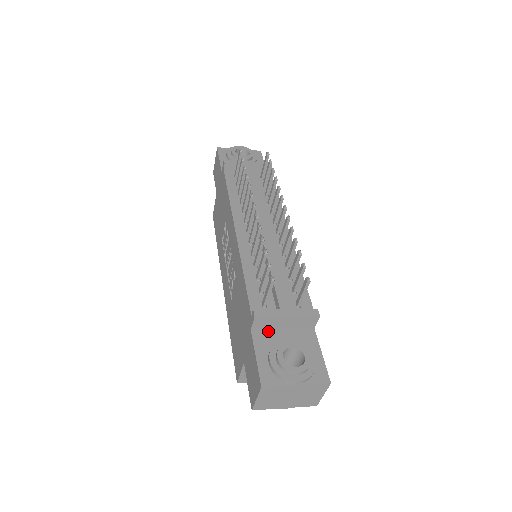
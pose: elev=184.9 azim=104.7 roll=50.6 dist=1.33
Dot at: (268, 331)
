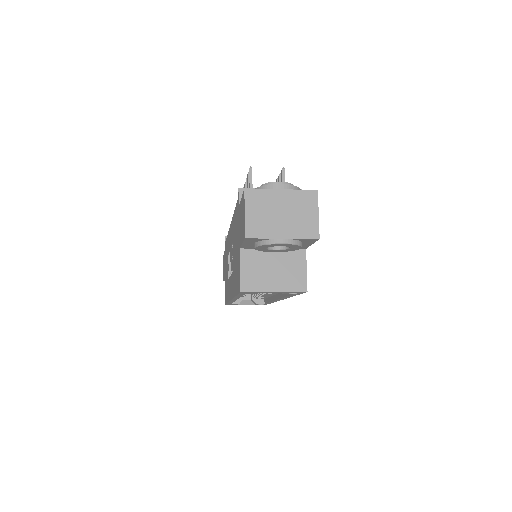
Dot at: occluded
